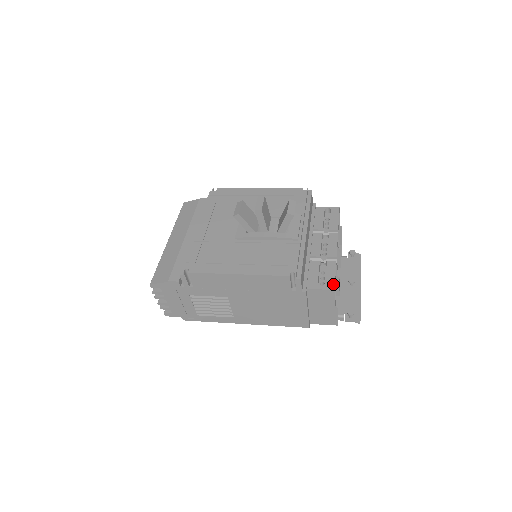
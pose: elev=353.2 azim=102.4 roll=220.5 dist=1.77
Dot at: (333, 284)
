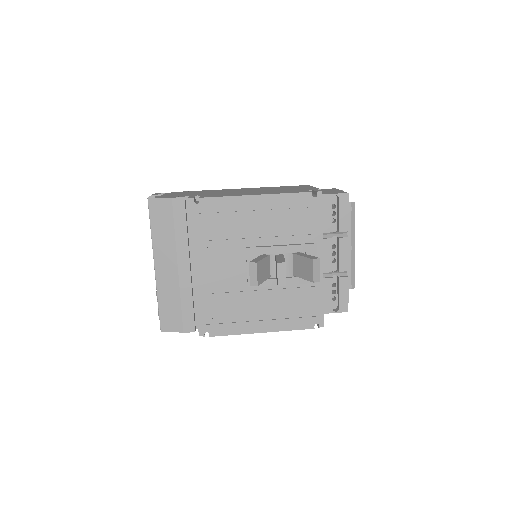
Dot at: (347, 306)
